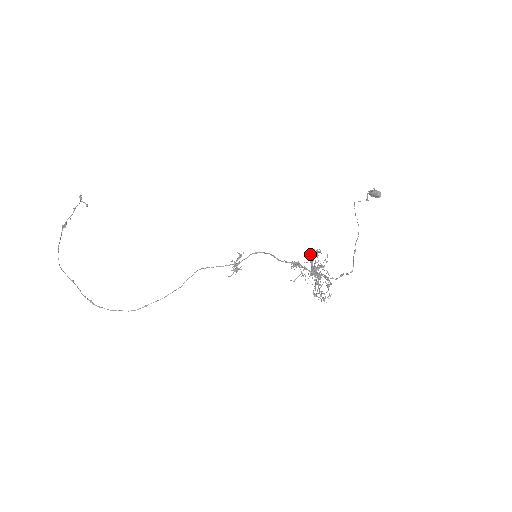
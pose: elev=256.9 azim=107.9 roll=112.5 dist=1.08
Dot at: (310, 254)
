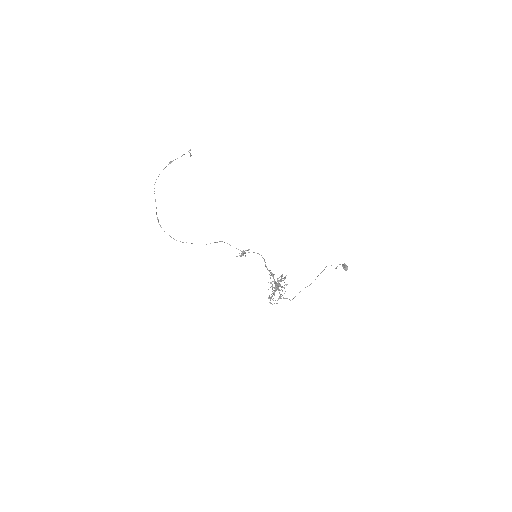
Dot at: (280, 276)
